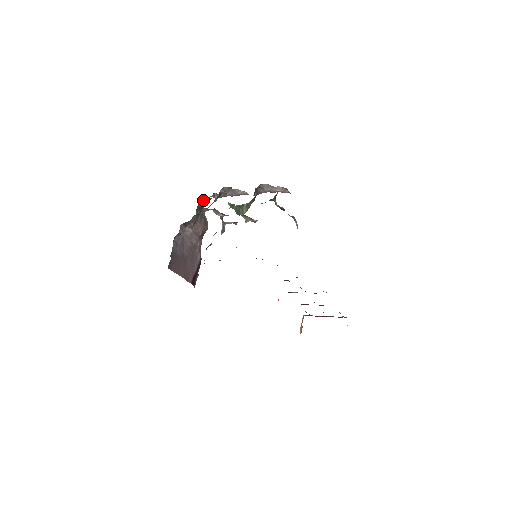
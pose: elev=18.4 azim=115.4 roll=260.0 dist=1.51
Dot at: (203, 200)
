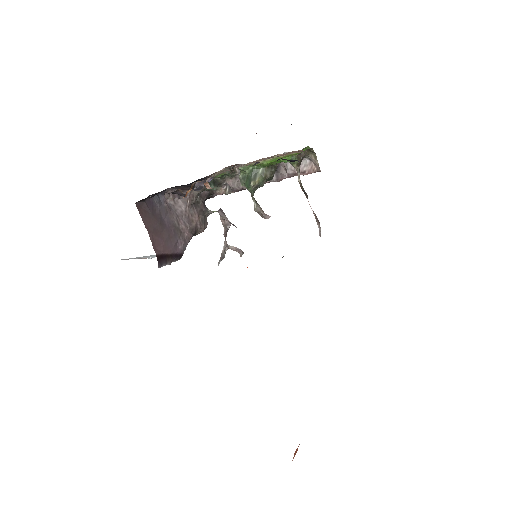
Dot at: (211, 193)
